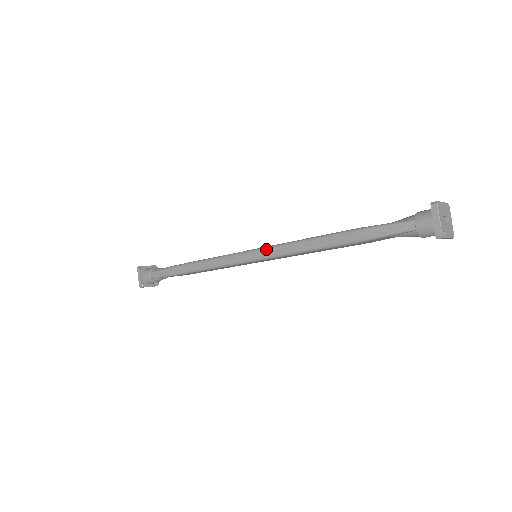
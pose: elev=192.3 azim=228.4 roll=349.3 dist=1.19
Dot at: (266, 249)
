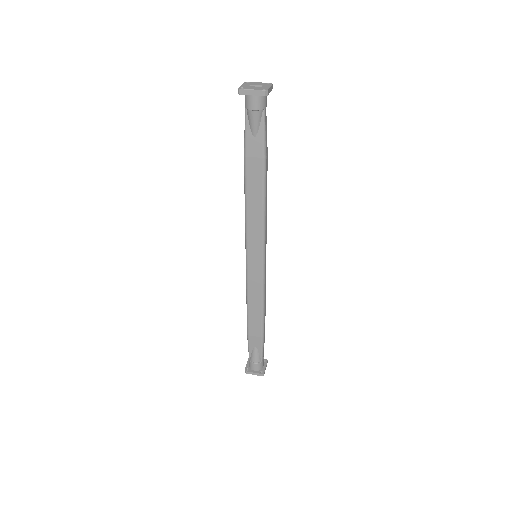
Dot at: occluded
